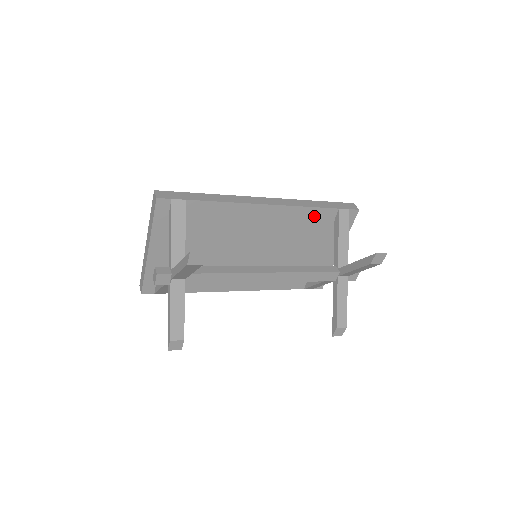
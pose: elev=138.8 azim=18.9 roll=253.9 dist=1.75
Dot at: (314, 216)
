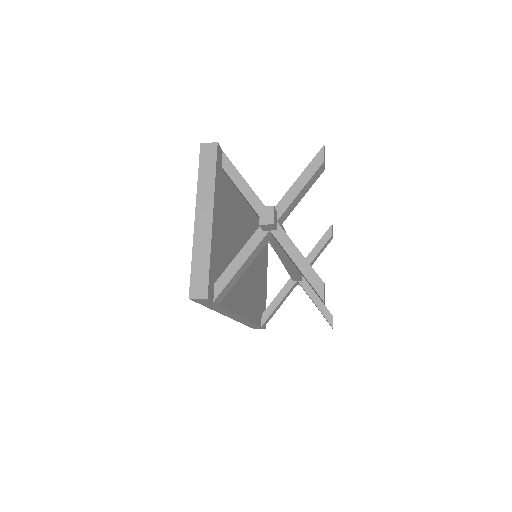
Dot at: occluded
